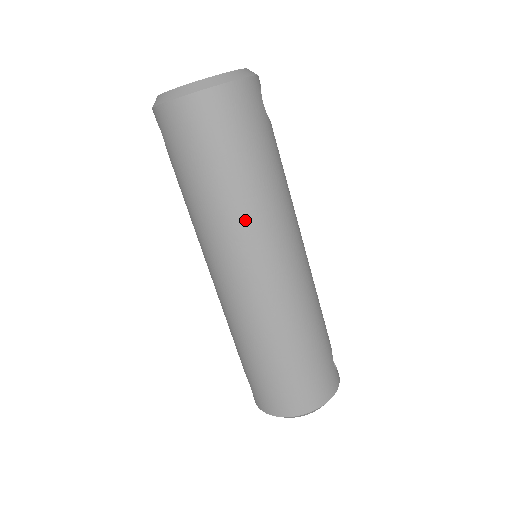
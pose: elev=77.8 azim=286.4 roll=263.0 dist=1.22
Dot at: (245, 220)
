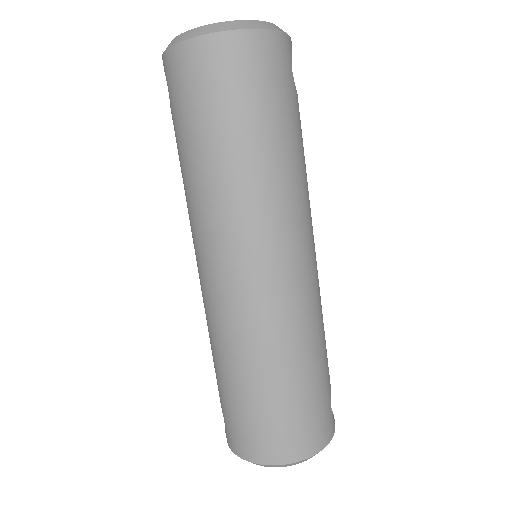
Dot at: (248, 199)
